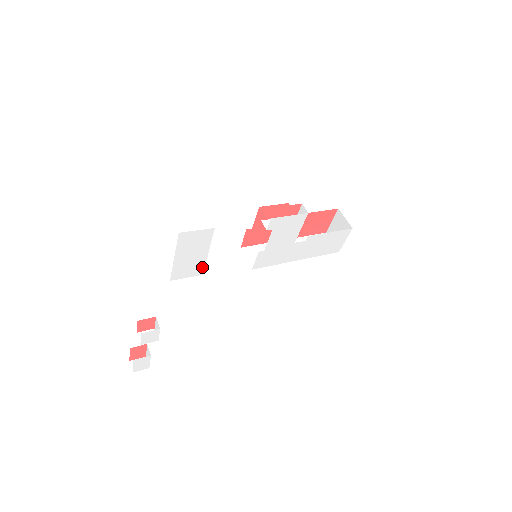
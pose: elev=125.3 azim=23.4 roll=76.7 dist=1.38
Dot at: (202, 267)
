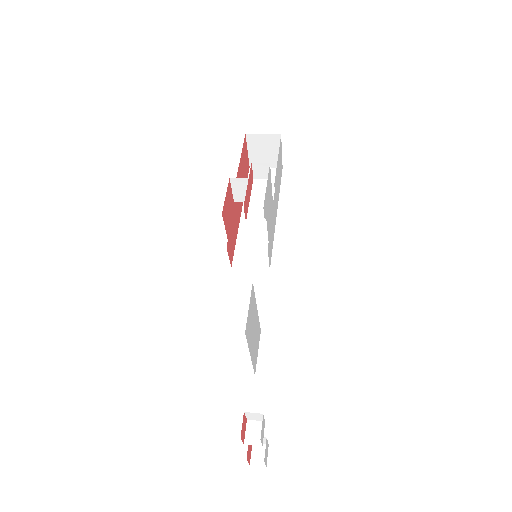
Dot at: (258, 326)
